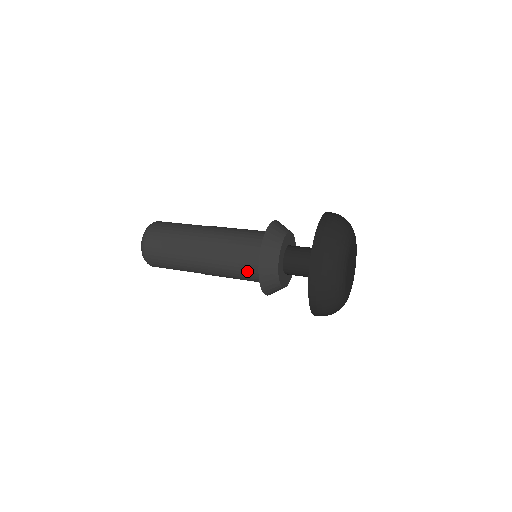
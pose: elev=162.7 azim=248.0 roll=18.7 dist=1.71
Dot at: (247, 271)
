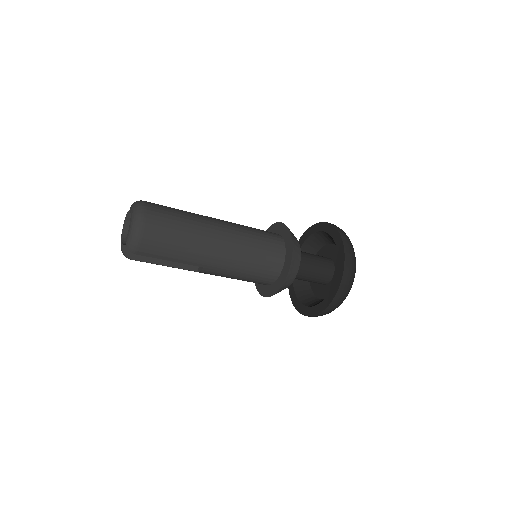
Dot at: (267, 264)
